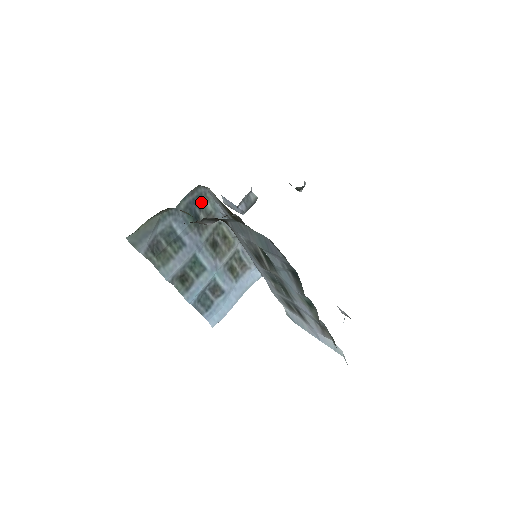
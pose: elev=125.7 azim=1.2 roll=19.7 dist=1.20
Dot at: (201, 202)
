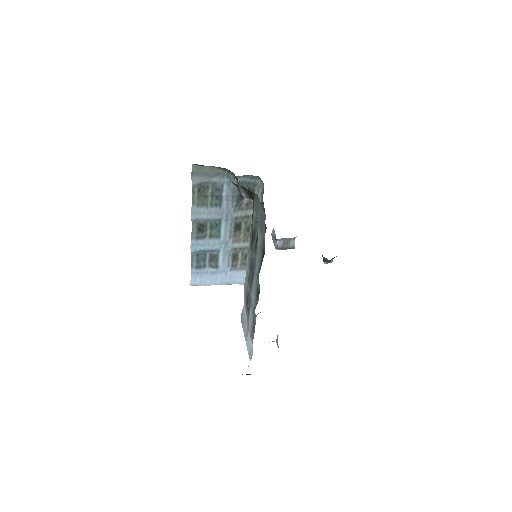
Dot at: (252, 190)
